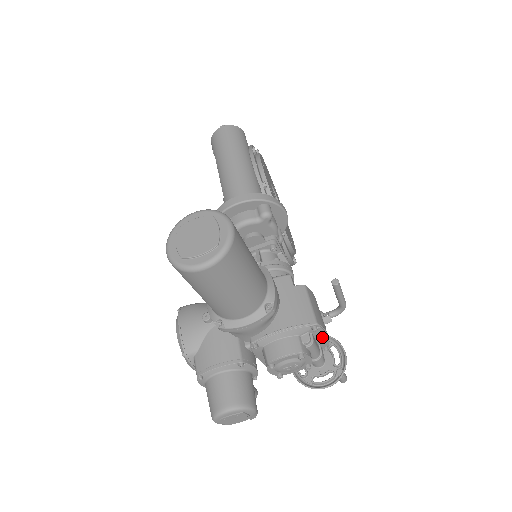
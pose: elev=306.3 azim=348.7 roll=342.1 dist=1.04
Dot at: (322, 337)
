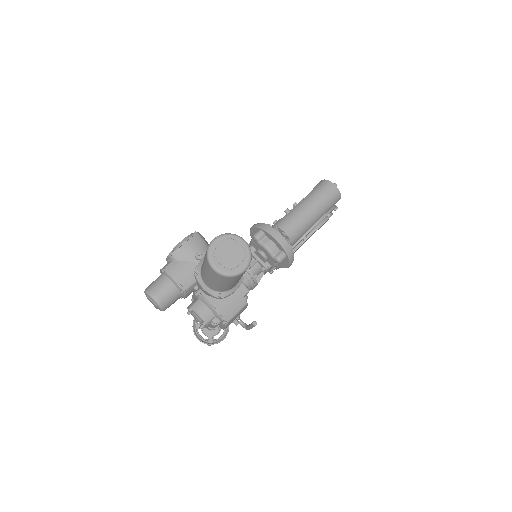
Dot at: (223, 326)
